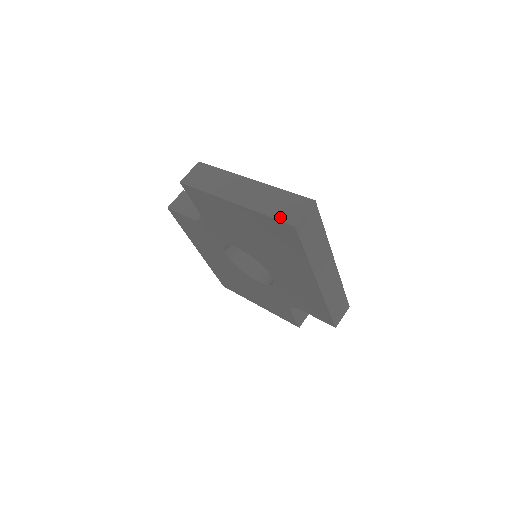
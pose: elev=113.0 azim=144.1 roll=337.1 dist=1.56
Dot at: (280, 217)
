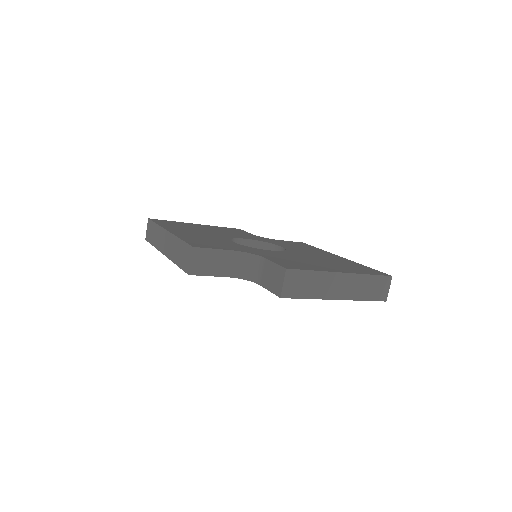
Dot at: (376, 299)
